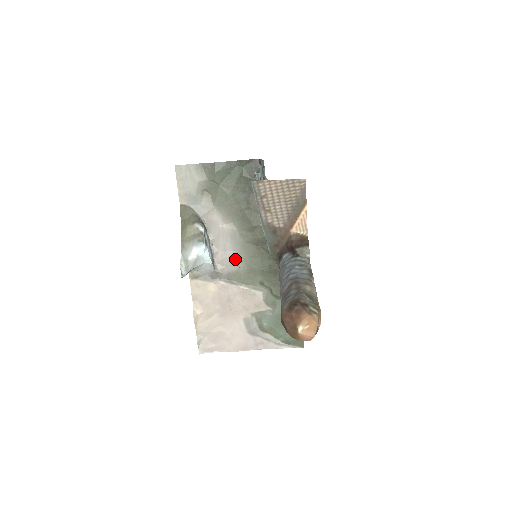
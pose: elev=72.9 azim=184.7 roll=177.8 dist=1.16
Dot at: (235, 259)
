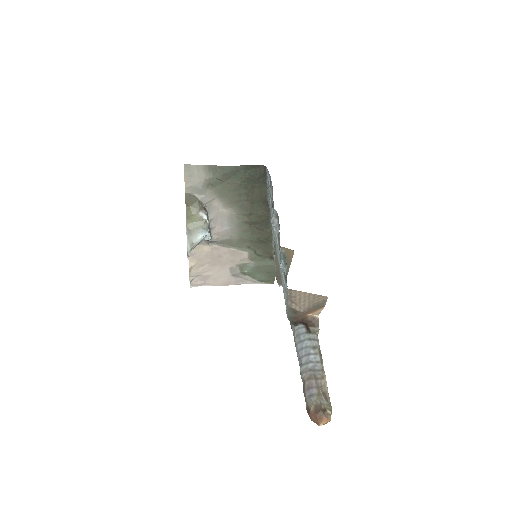
Dot at: (229, 232)
